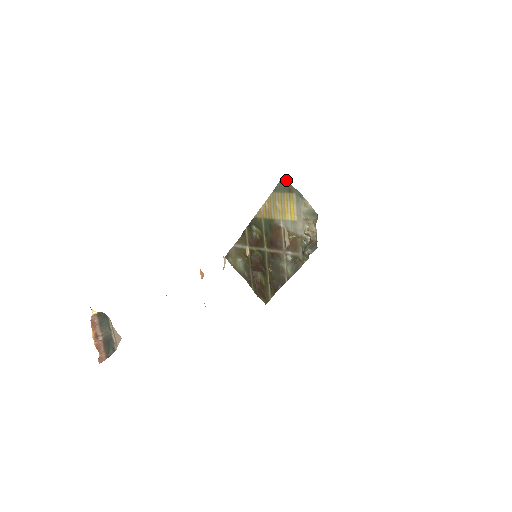
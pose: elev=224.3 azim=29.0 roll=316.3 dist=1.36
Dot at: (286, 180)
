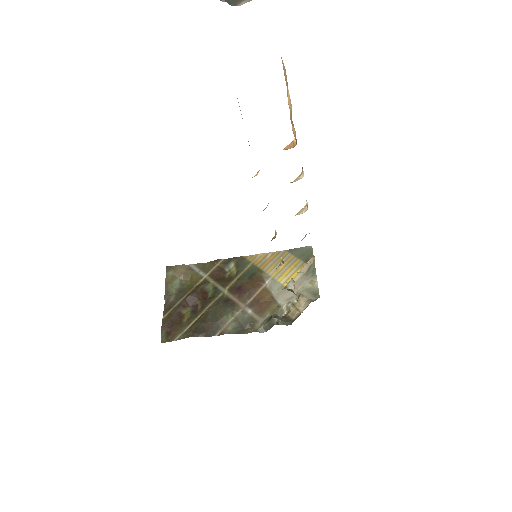
Dot at: (312, 250)
